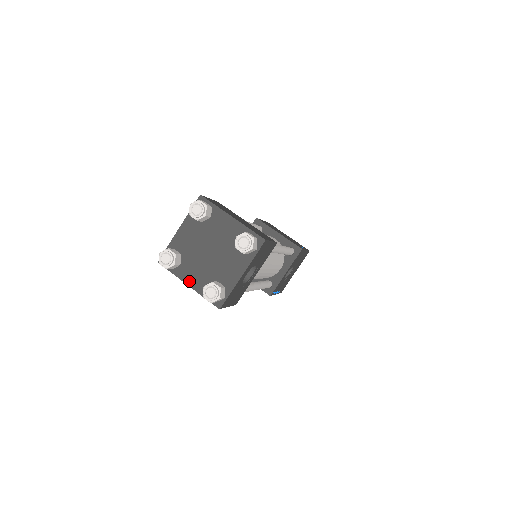
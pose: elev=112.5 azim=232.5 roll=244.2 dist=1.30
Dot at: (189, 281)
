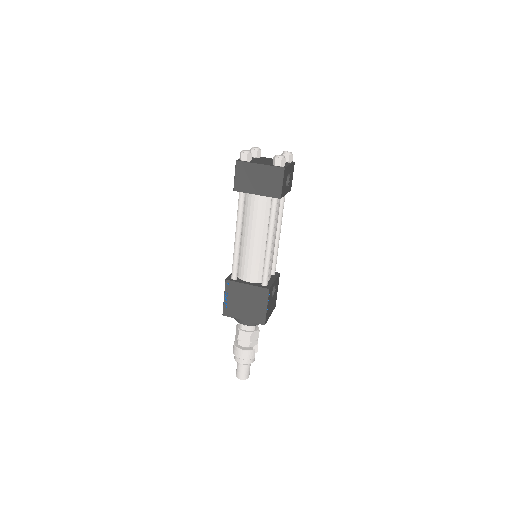
Dot at: (260, 163)
